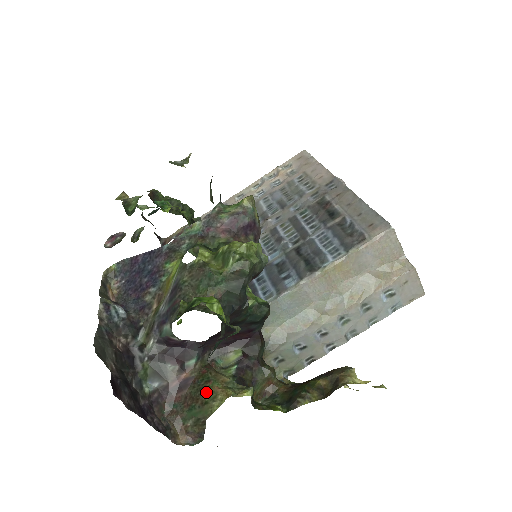
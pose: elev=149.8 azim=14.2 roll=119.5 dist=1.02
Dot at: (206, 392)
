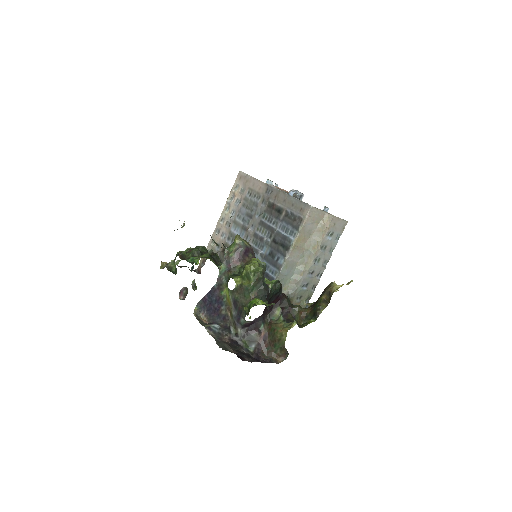
Dot at: (277, 335)
